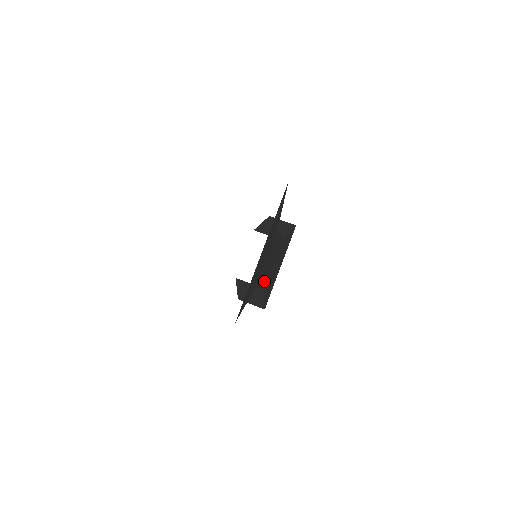
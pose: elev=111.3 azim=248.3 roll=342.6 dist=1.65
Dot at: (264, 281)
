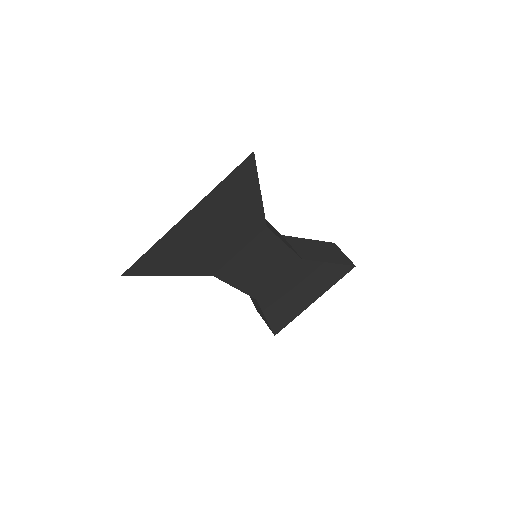
Dot at: (252, 287)
